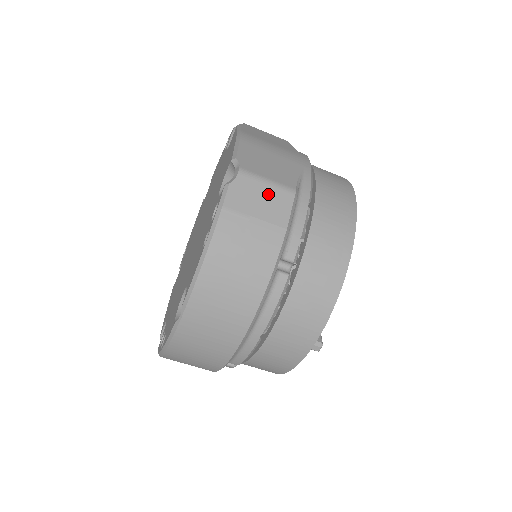
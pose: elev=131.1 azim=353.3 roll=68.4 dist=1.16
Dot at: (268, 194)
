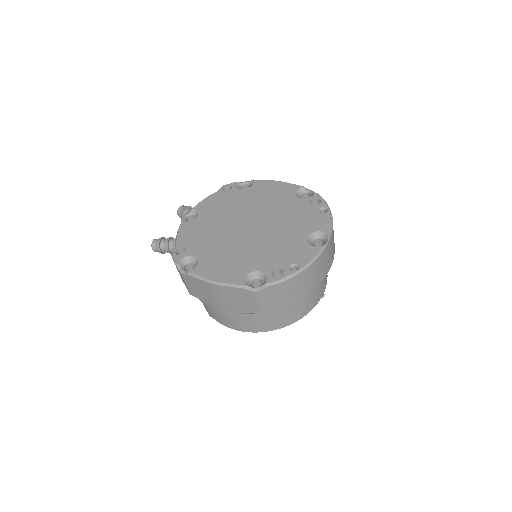
Dot at: occluded
